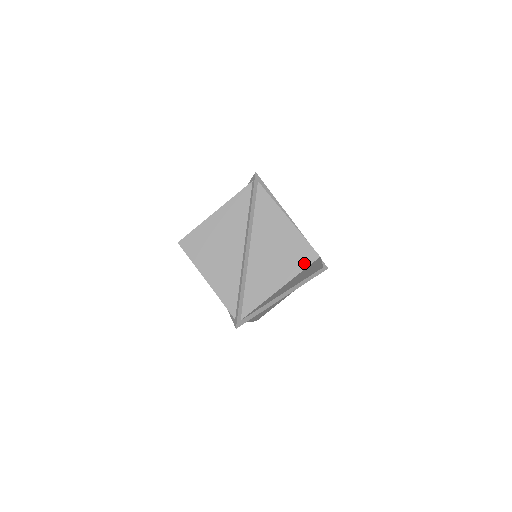
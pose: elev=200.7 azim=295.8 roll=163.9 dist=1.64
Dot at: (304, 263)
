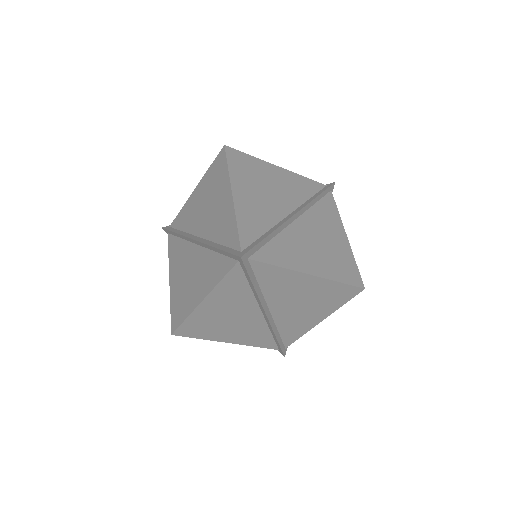
Dot at: (347, 278)
